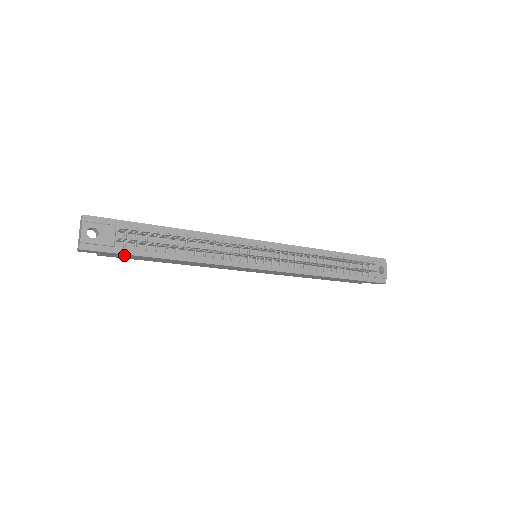
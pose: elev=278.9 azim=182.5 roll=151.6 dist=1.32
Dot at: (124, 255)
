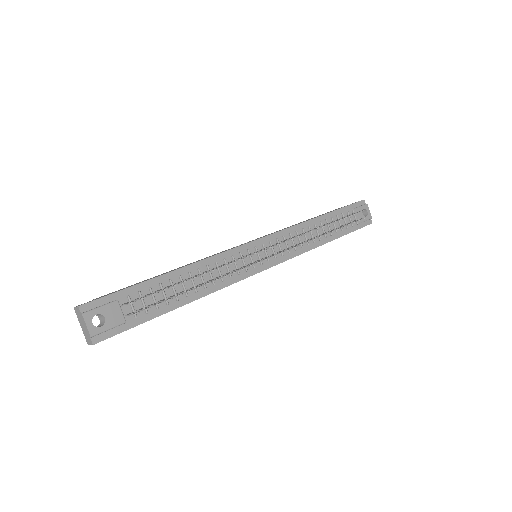
Dot at: (137, 324)
